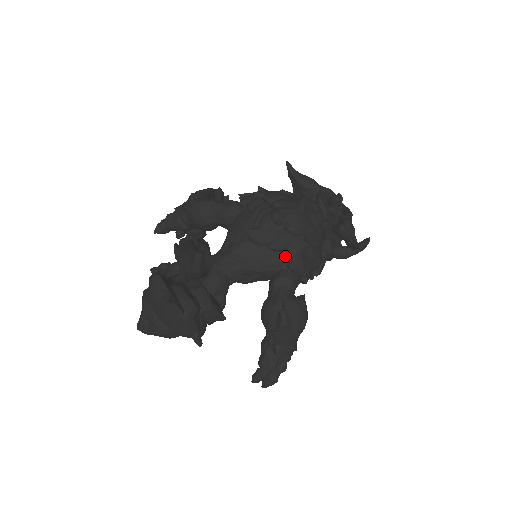
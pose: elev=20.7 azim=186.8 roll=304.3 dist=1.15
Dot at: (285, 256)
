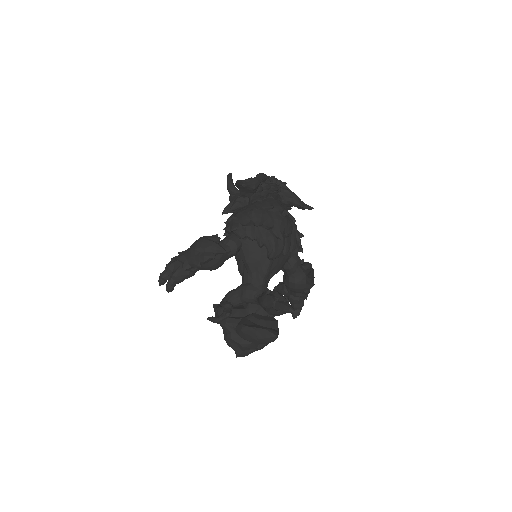
Dot at: (292, 251)
